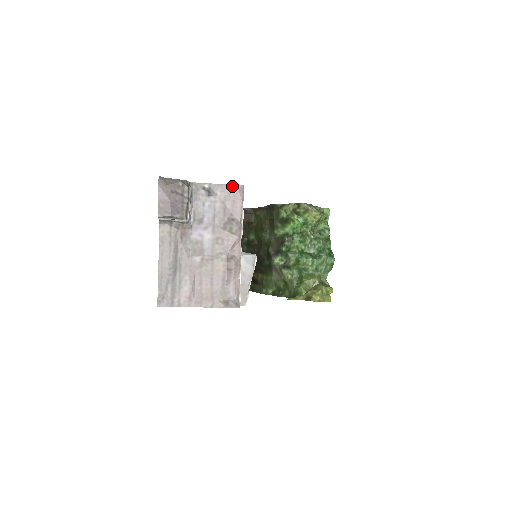
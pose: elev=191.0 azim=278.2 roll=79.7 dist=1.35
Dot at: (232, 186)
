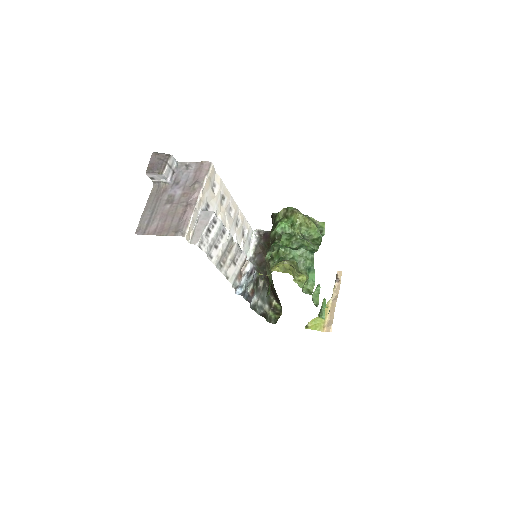
Dot at: (203, 162)
